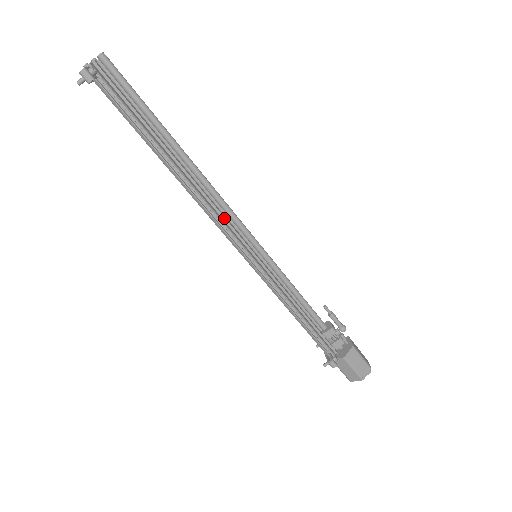
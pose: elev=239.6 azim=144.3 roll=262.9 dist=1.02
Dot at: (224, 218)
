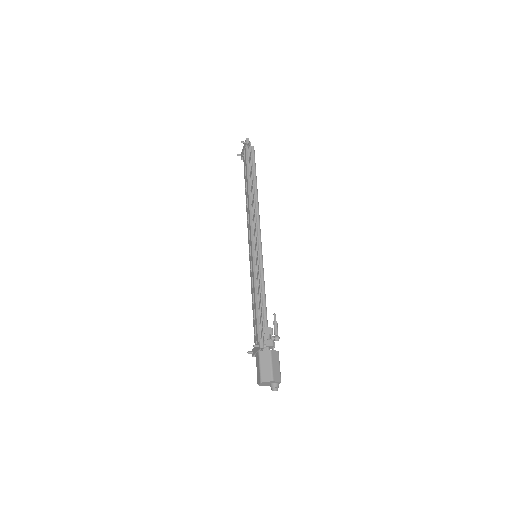
Dot at: (256, 225)
